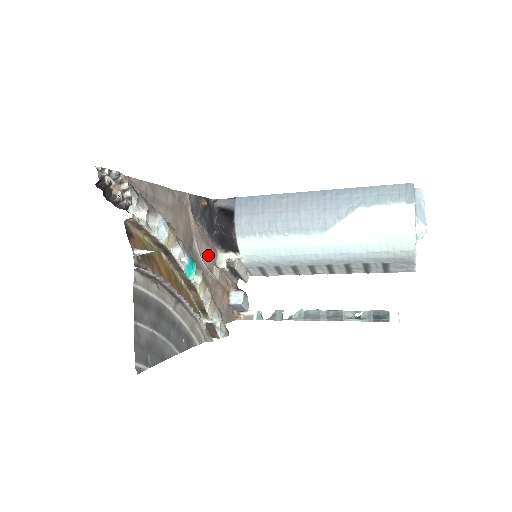
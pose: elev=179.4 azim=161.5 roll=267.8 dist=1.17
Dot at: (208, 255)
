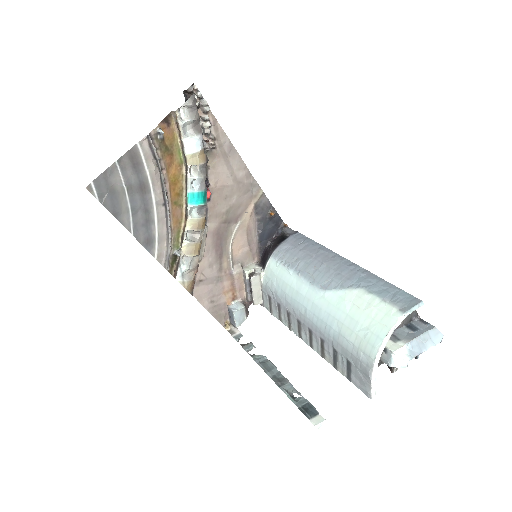
Dot at: (242, 250)
